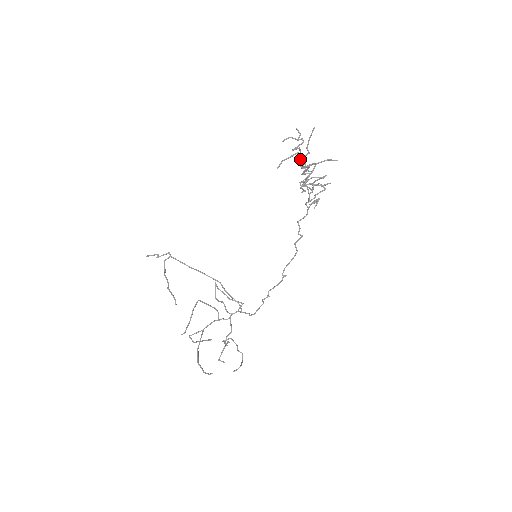
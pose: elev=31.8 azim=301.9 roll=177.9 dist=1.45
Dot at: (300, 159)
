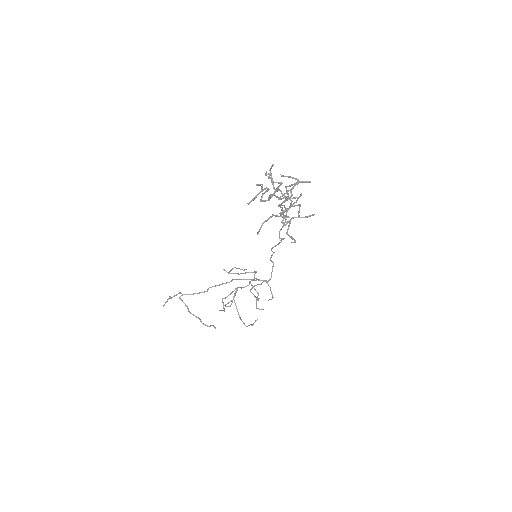
Dot at: occluded
